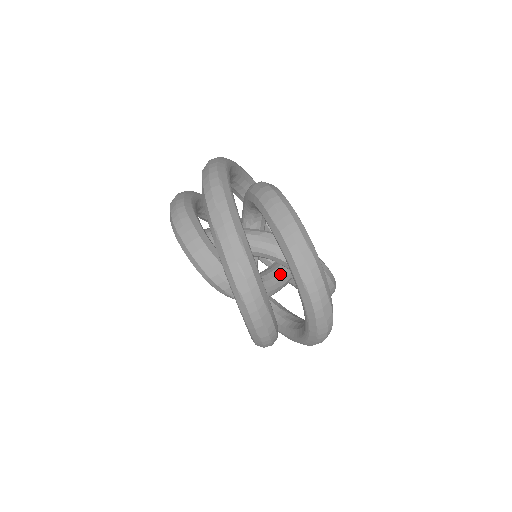
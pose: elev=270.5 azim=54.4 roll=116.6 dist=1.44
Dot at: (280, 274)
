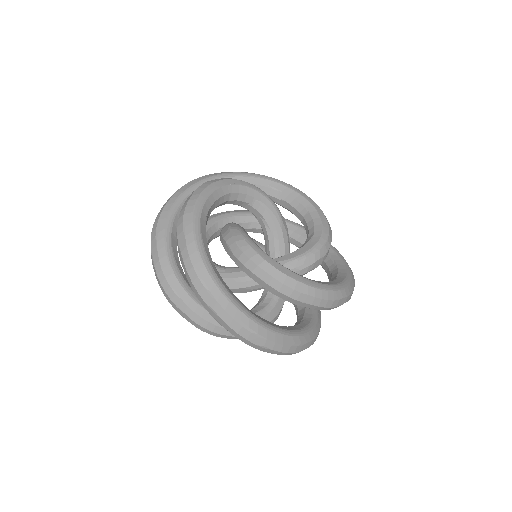
Dot at: occluded
